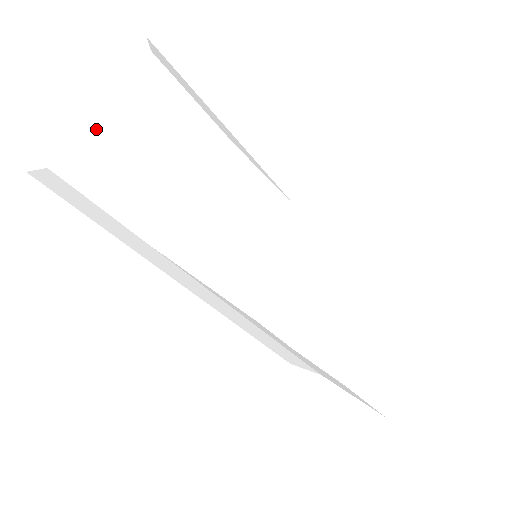
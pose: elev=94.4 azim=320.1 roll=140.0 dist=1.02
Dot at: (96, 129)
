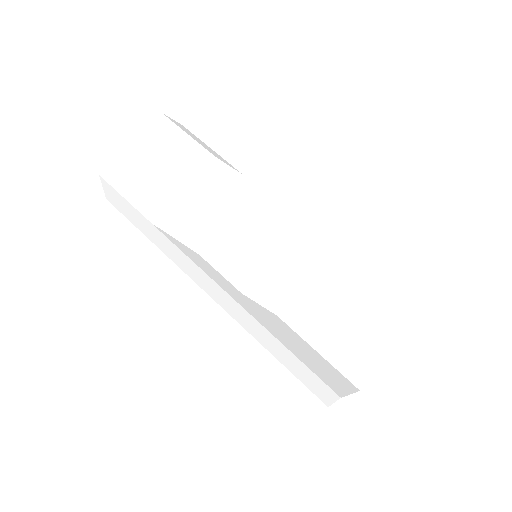
Dot at: (128, 154)
